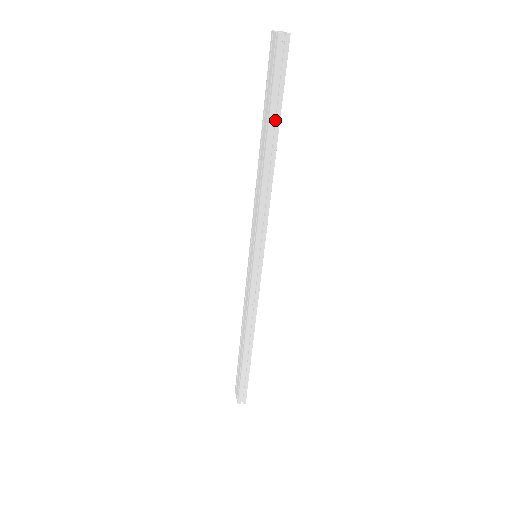
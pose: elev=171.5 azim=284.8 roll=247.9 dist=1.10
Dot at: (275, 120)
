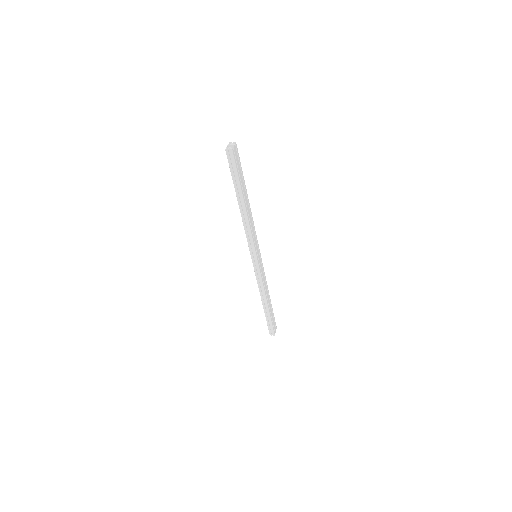
Dot at: (239, 190)
